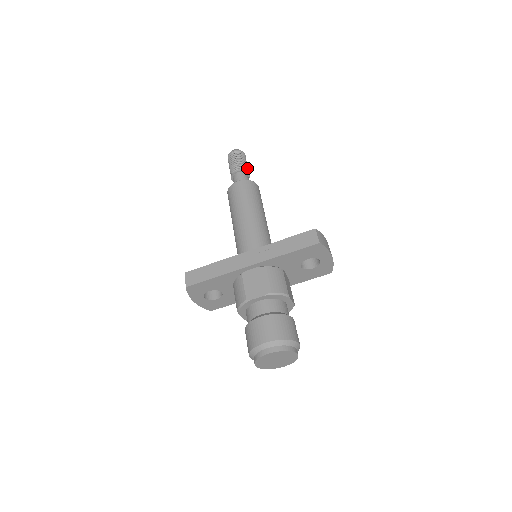
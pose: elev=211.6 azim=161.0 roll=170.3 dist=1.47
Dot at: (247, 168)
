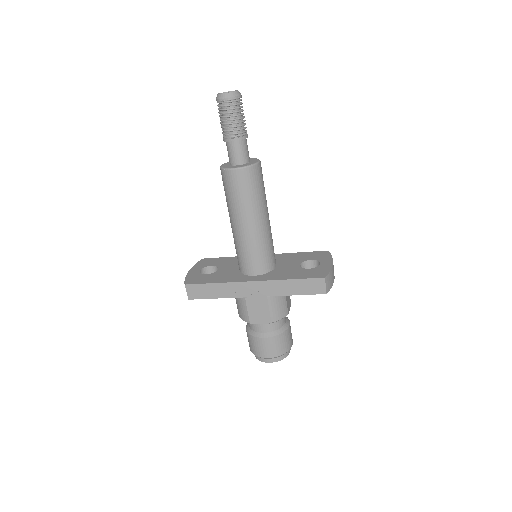
Dot at: (245, 128)
